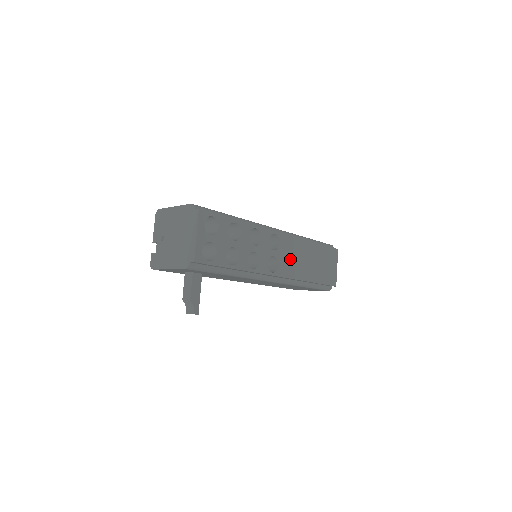
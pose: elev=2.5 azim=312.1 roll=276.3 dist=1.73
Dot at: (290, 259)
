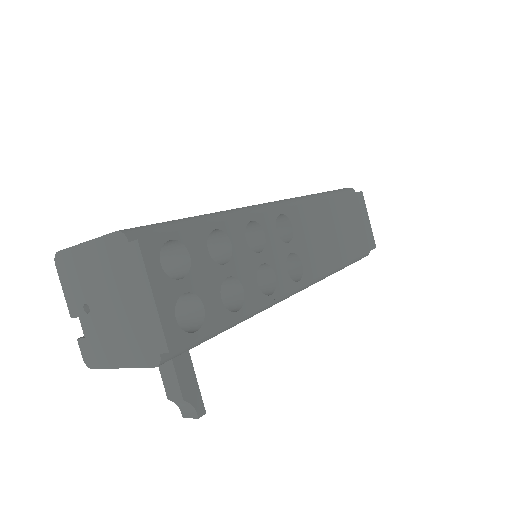
Dot at: (313, 243)
